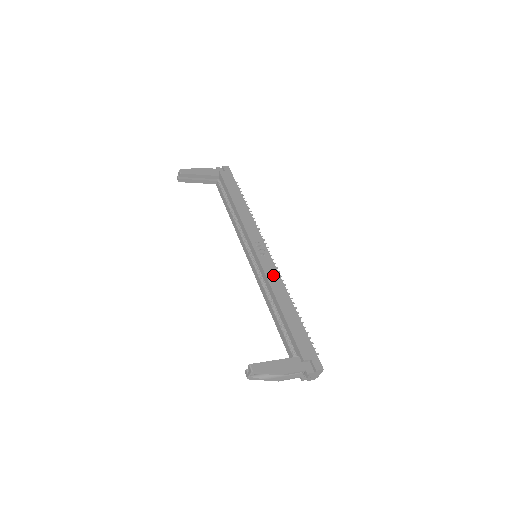
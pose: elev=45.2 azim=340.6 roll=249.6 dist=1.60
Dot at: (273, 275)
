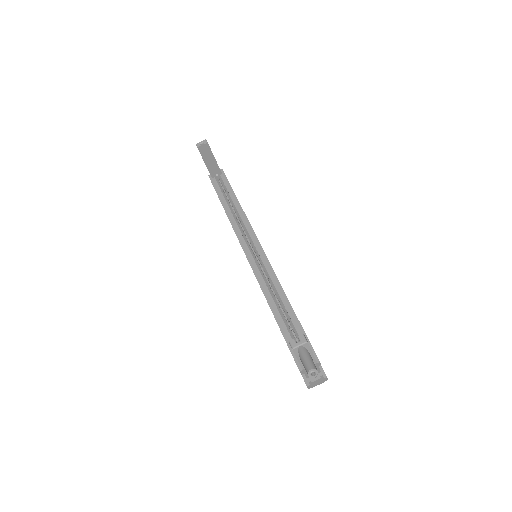
Dot at: occluded
